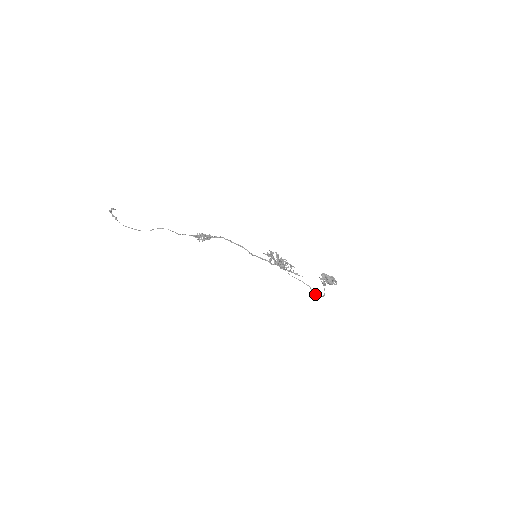
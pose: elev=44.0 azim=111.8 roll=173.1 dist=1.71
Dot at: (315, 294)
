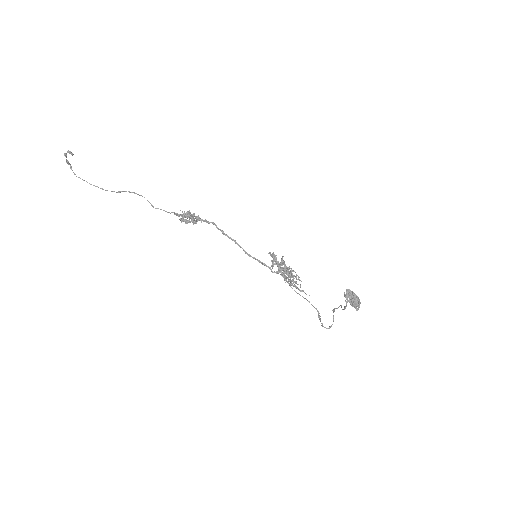
Dot at: occluded
